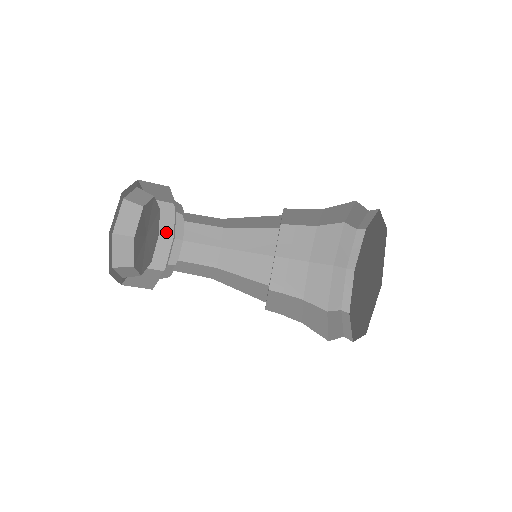
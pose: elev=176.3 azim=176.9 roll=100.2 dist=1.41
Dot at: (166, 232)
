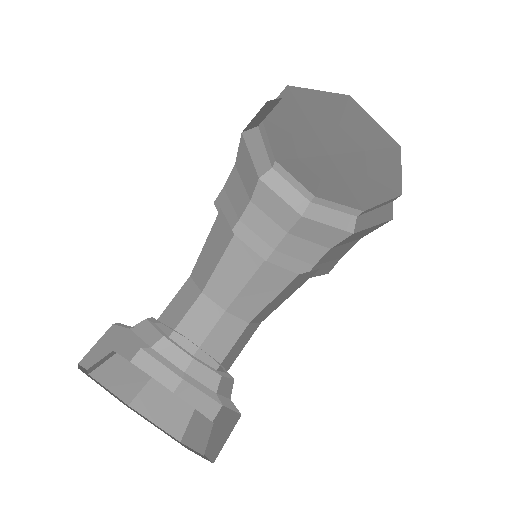
Dot at: (129, 355)
